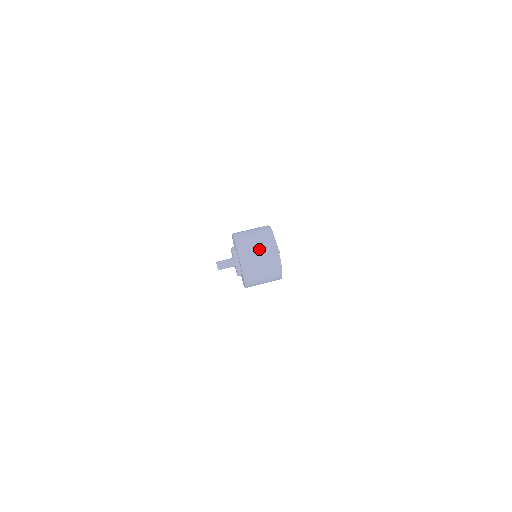
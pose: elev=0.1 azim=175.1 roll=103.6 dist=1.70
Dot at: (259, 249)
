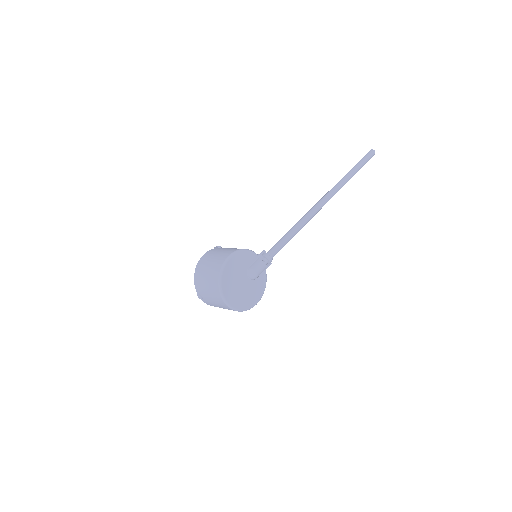
Dot at: (209, 292)
